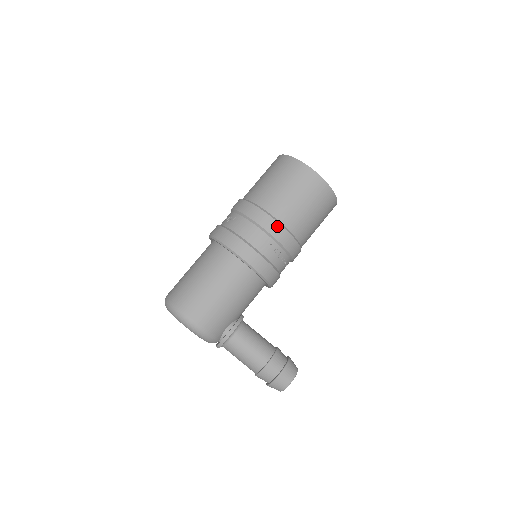
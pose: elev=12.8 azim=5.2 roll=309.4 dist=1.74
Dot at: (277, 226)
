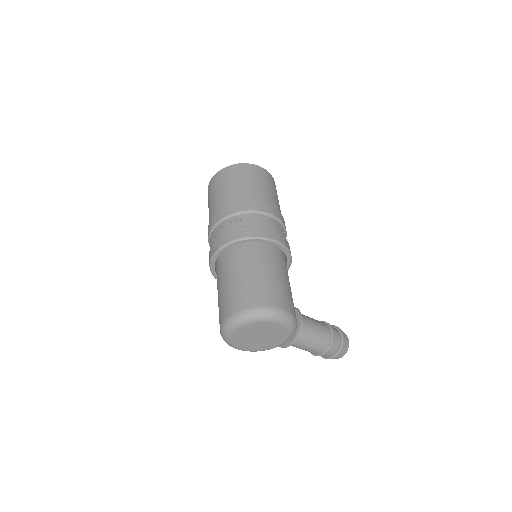
Dot at: (277, 211)
